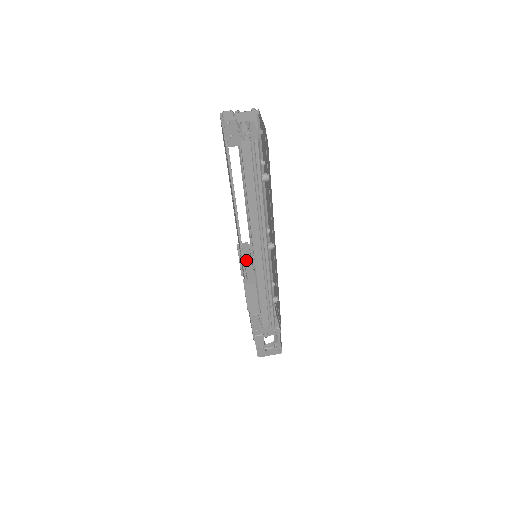
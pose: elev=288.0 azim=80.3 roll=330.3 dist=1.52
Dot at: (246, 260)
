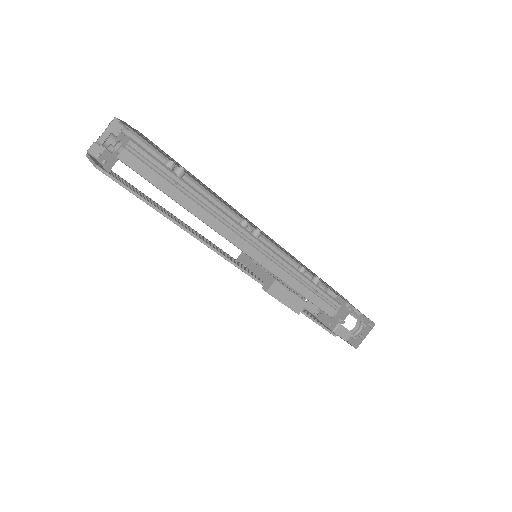
Dot at: (252, 268)
